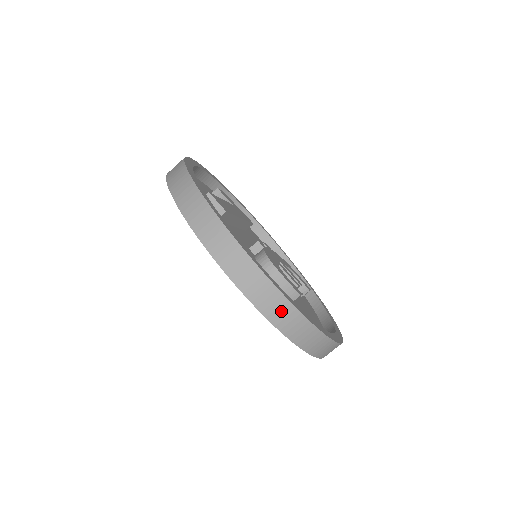
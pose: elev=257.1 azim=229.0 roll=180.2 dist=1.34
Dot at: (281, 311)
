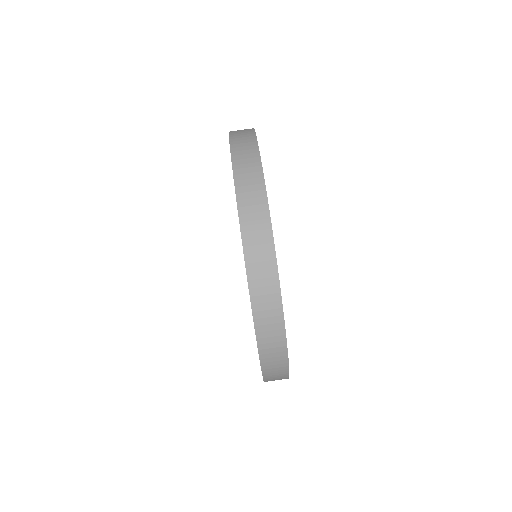
Dot at: (252, 190)
